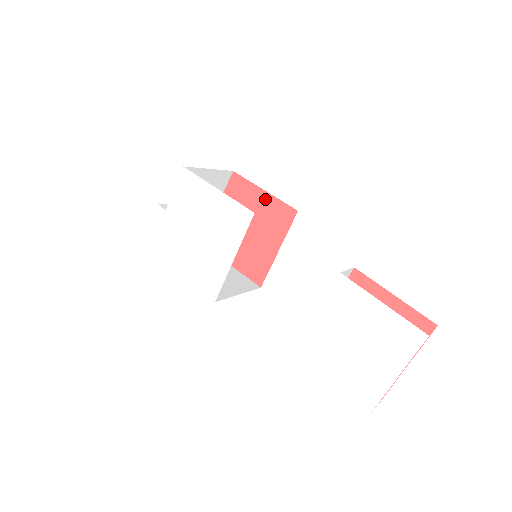
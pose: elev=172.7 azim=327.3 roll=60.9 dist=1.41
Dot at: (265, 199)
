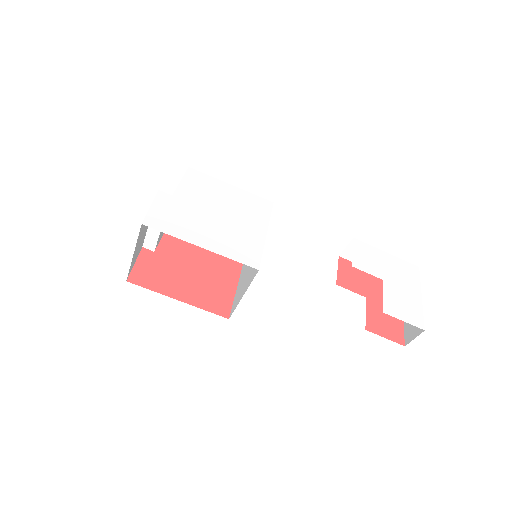
Dot at: occluded
